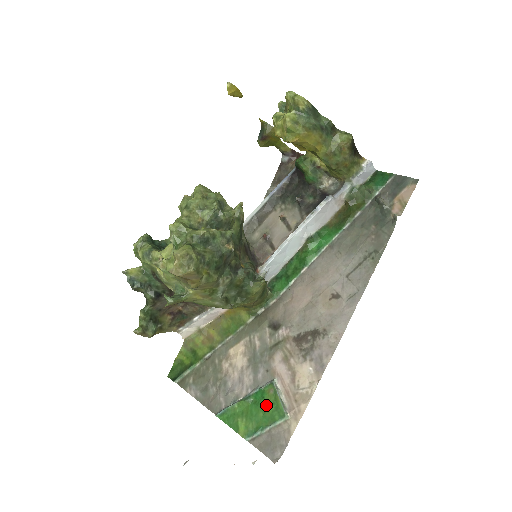
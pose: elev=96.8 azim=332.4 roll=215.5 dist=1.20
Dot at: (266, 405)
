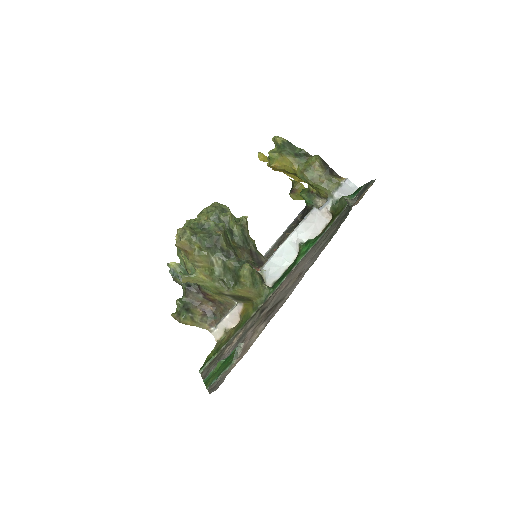
Dot at: (228, 360)
